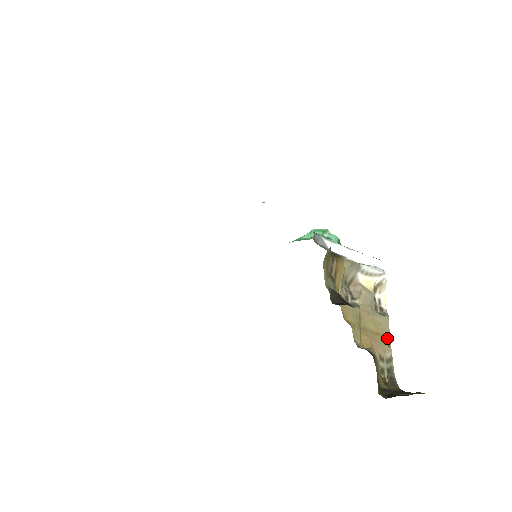
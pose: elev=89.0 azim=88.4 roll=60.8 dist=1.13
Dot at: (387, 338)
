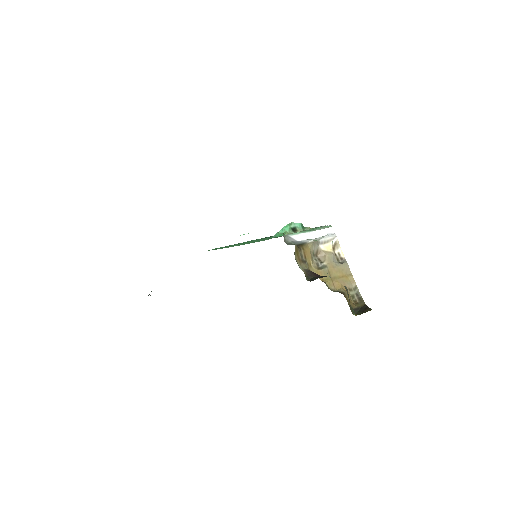
Dot at: (350, 276)
